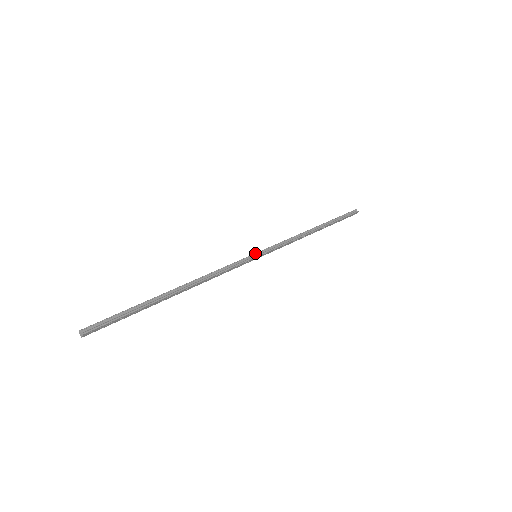
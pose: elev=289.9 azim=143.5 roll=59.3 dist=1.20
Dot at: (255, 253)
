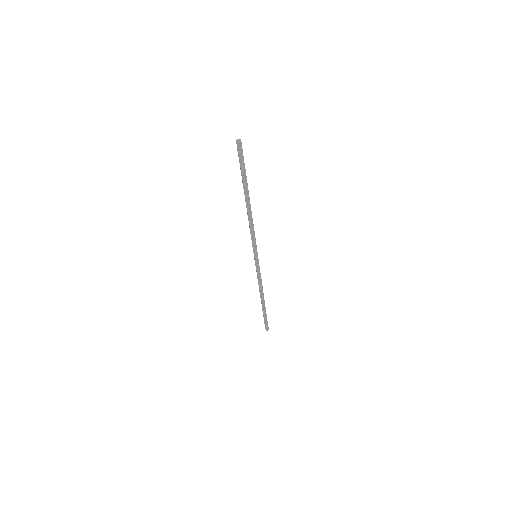
Dot at: (257, 254)
